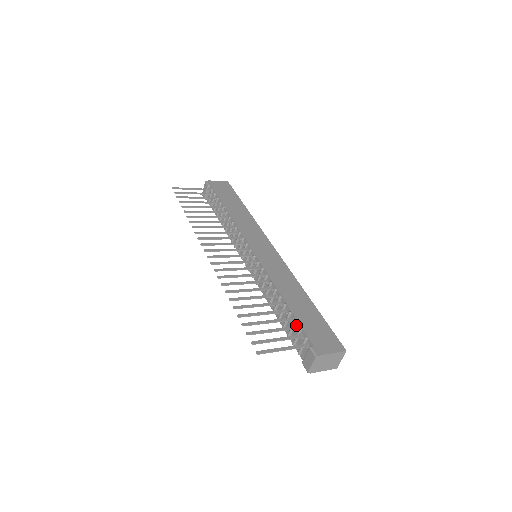
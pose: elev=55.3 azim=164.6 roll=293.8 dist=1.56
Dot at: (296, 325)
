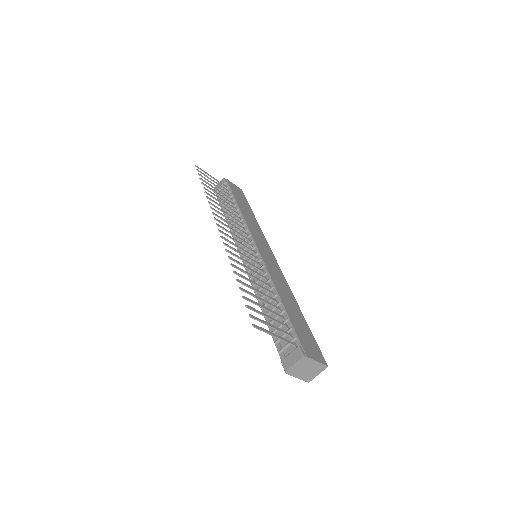
Dot at: (287, 324)
